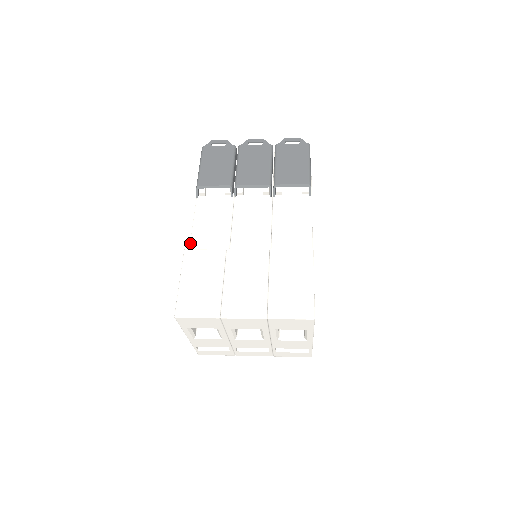
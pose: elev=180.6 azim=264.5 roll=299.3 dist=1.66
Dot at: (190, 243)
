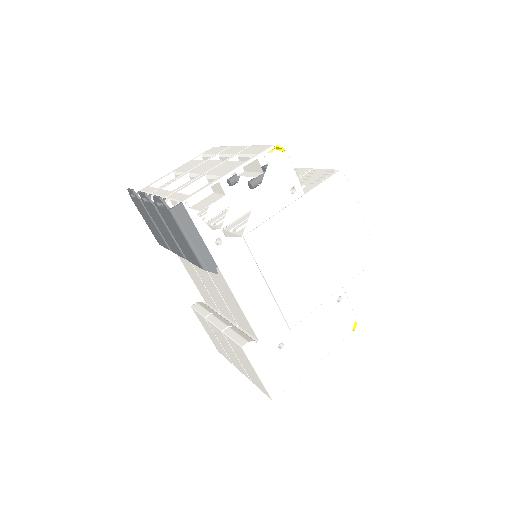
Dot at: (196, 286)
